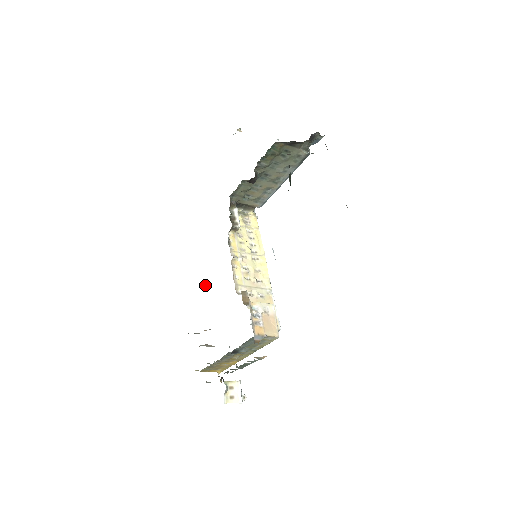
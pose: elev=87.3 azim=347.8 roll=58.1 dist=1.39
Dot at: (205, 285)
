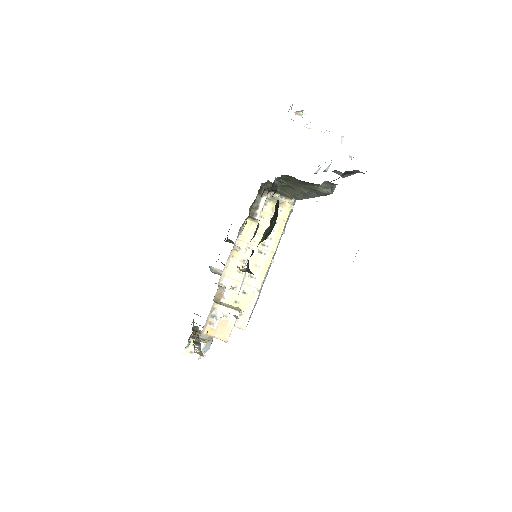
Dot at: (230, 242)
